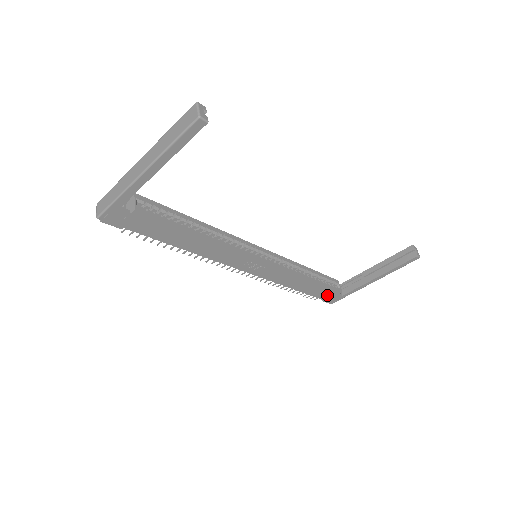
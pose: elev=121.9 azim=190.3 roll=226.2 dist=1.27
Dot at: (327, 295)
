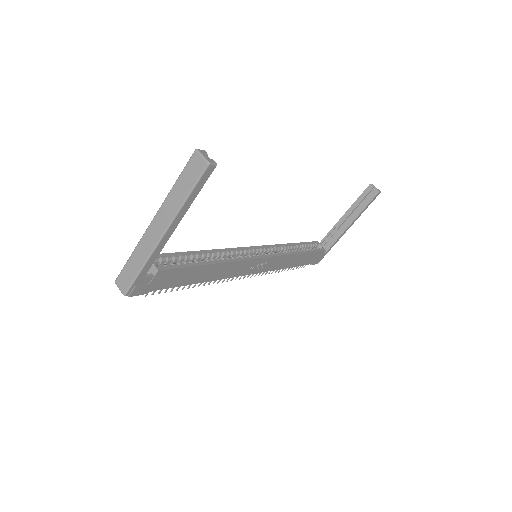
Dot at: (314, 258)
